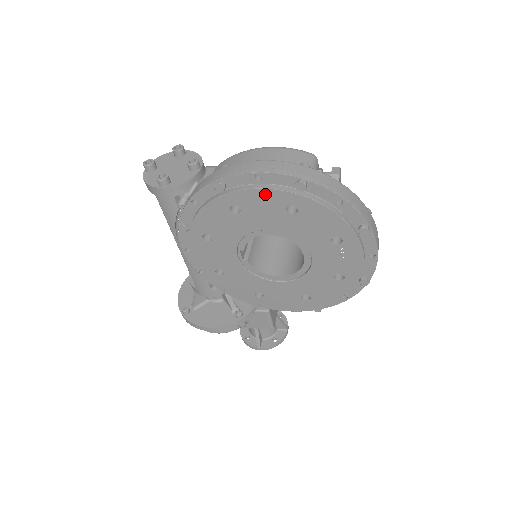
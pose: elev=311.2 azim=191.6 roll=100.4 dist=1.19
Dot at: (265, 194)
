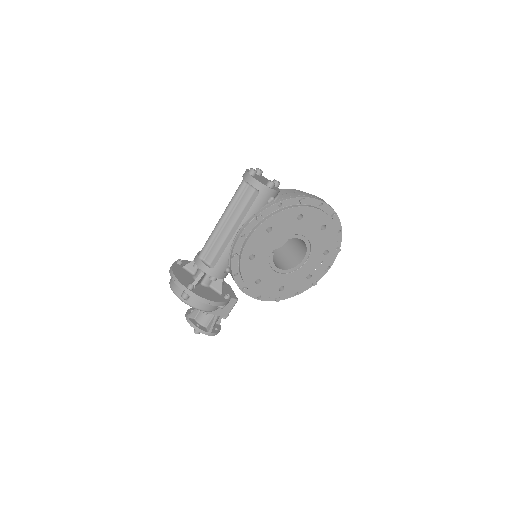
Dot at: (320, 214)
